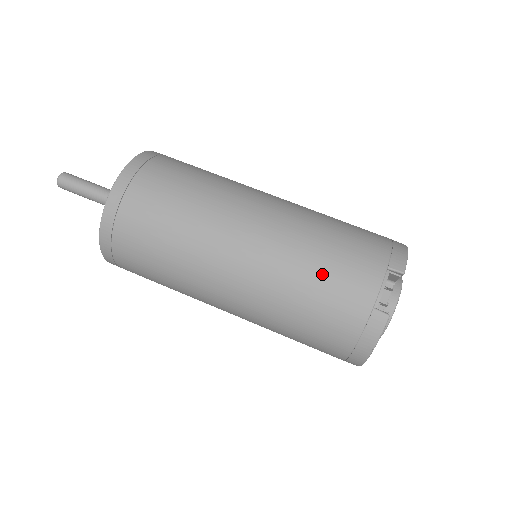
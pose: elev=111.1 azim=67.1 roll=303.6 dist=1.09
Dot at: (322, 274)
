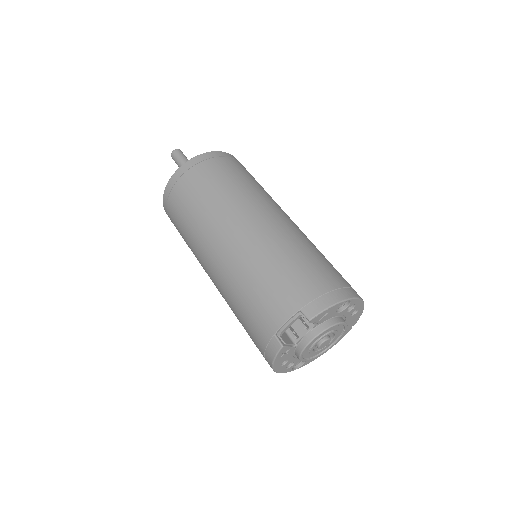
Dot at: (254, 292)
